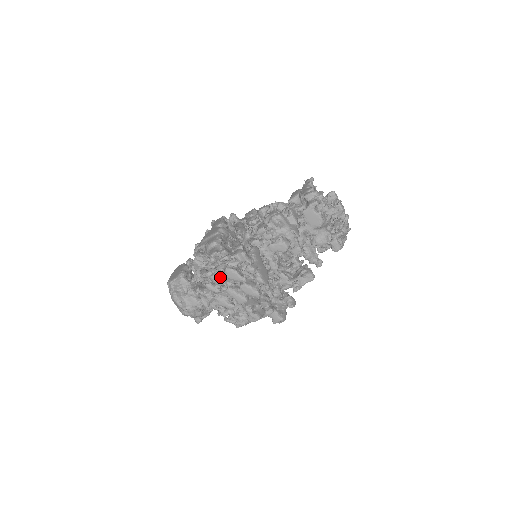
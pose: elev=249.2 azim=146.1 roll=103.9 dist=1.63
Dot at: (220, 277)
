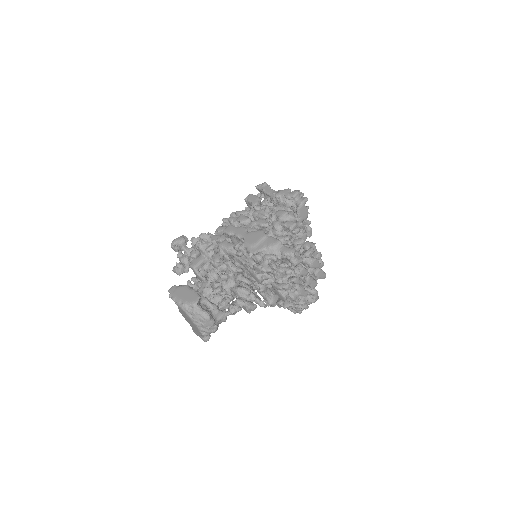
Dot at: (305, 268)
